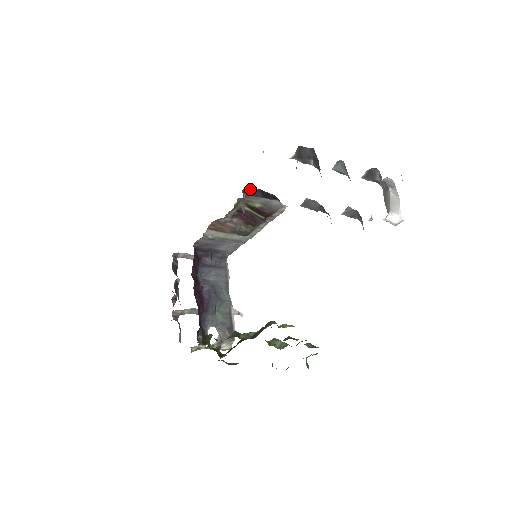
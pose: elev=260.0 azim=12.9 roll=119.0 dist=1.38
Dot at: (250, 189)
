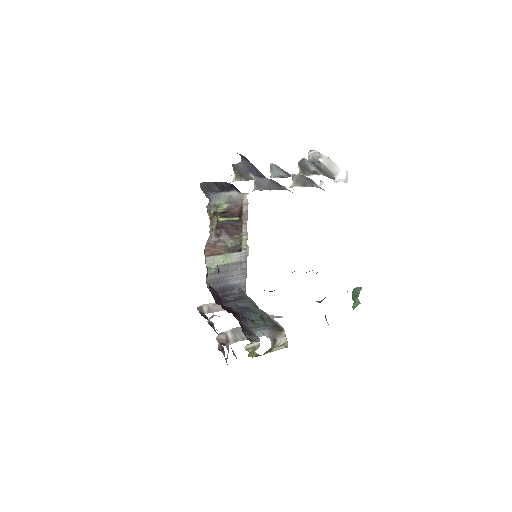
Dot at: (206, 186)
